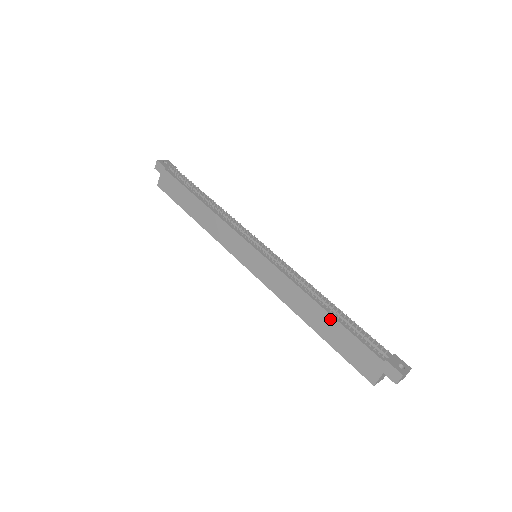
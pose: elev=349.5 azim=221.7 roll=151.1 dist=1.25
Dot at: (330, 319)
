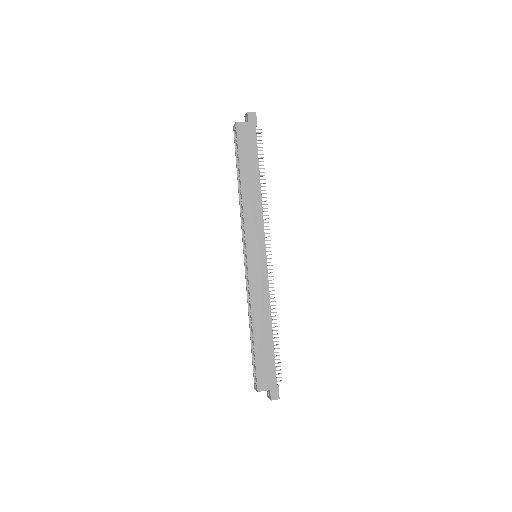
Dot at: (270, 339)
